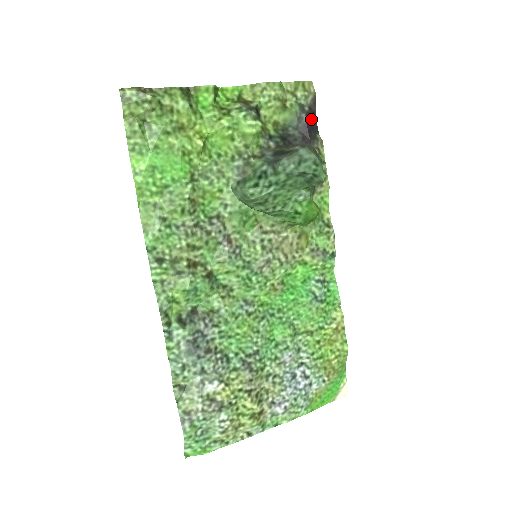
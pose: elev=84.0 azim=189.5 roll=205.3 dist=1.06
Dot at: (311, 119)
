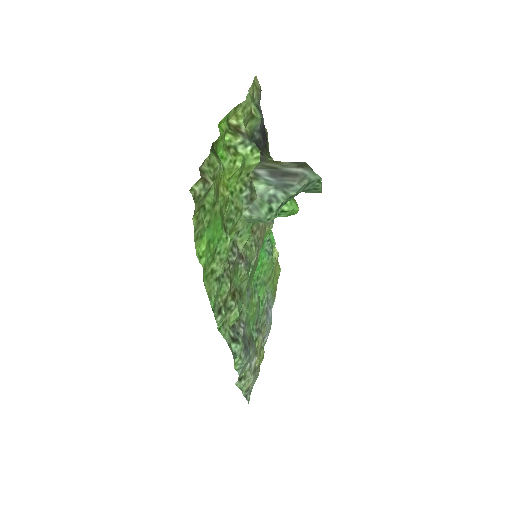
Dot at: occluded
